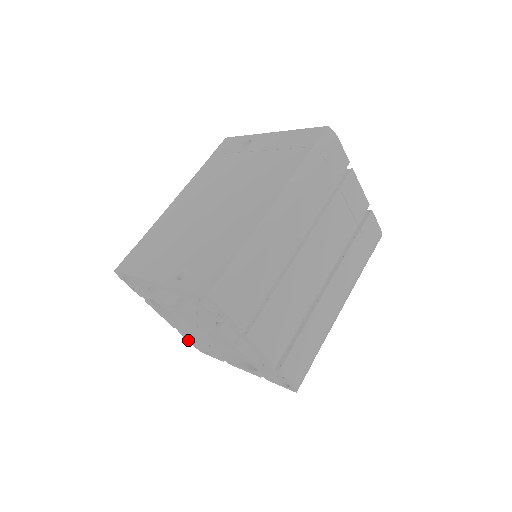
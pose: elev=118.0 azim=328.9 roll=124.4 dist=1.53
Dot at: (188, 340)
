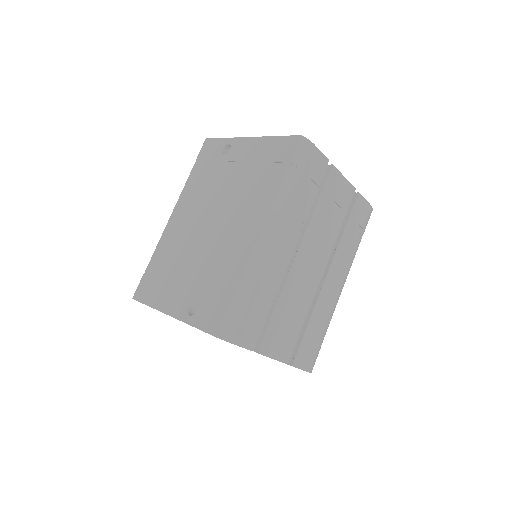
Dot at: occluded
